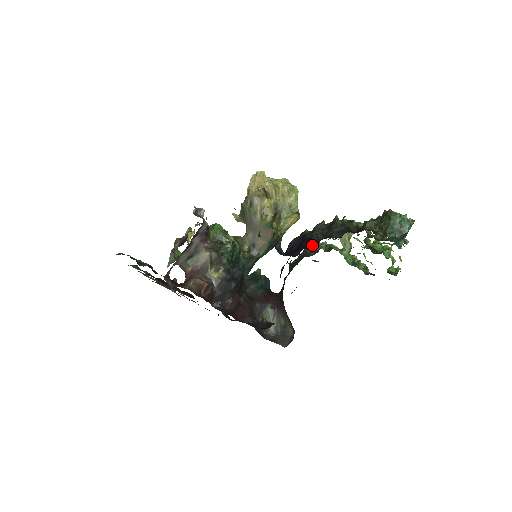
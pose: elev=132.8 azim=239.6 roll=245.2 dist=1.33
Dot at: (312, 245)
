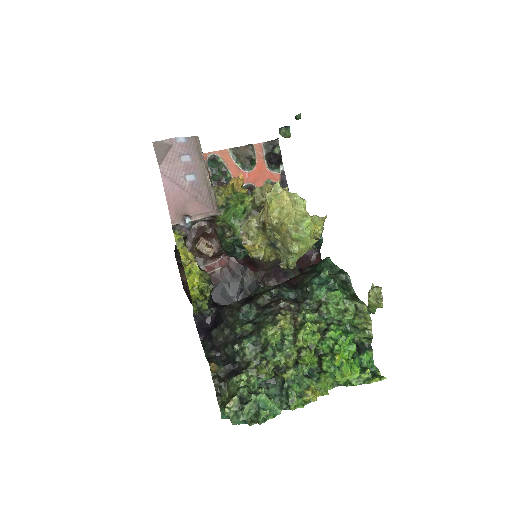
Dot at: (208, 340)
